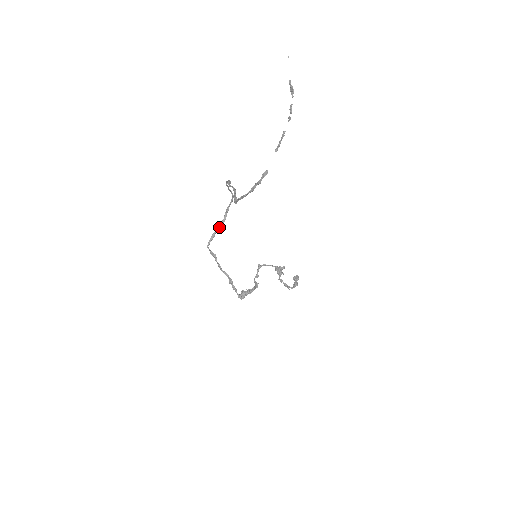
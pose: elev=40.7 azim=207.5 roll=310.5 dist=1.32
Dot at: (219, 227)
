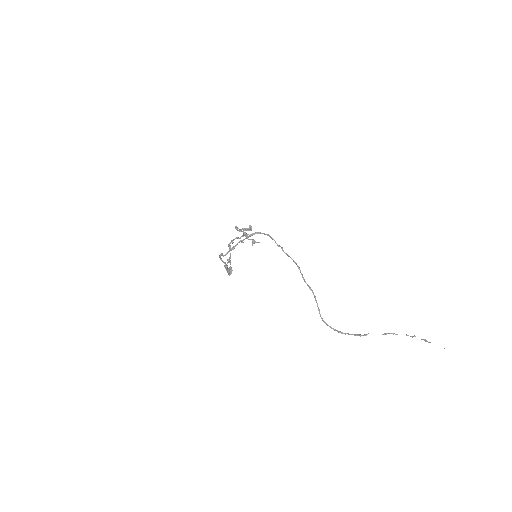
Dot at: (239, 242)
